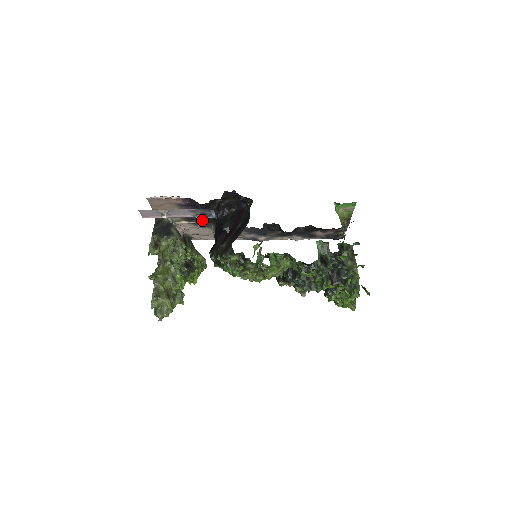
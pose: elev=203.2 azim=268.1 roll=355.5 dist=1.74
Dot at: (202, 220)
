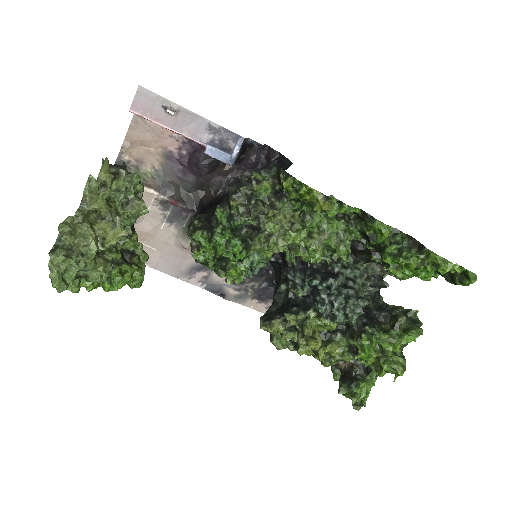
Dot at: (181, 199)
